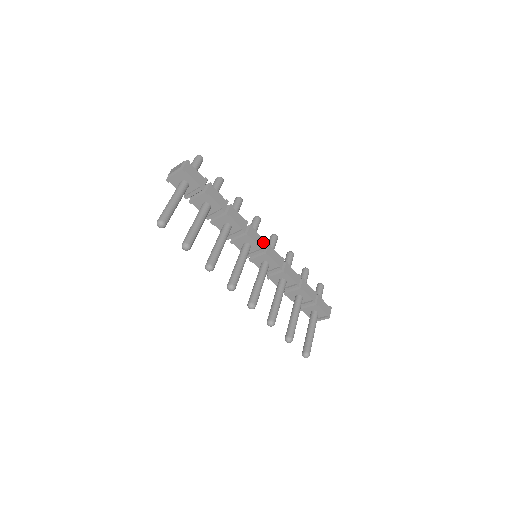
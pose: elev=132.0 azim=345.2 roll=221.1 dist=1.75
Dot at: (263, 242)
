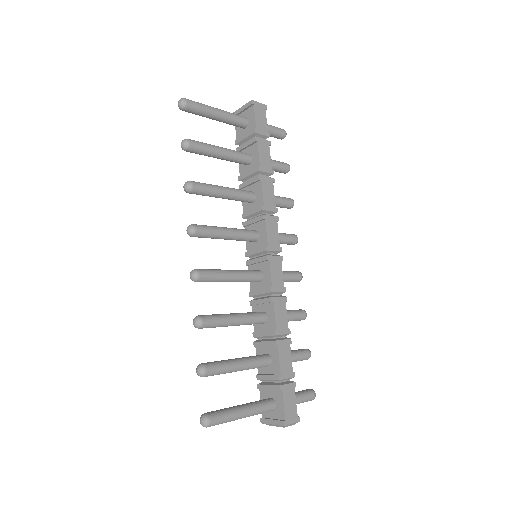
Dot at: (276, 245)
